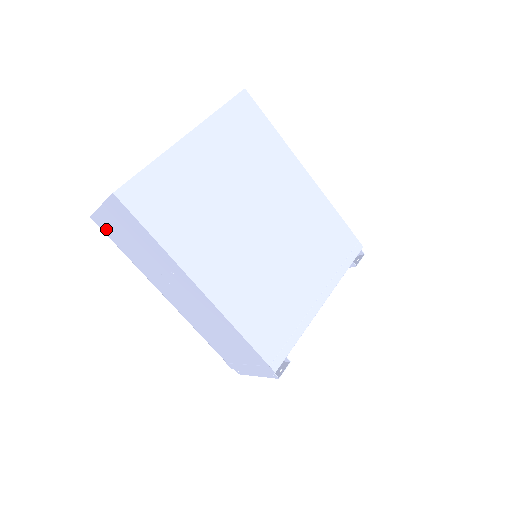
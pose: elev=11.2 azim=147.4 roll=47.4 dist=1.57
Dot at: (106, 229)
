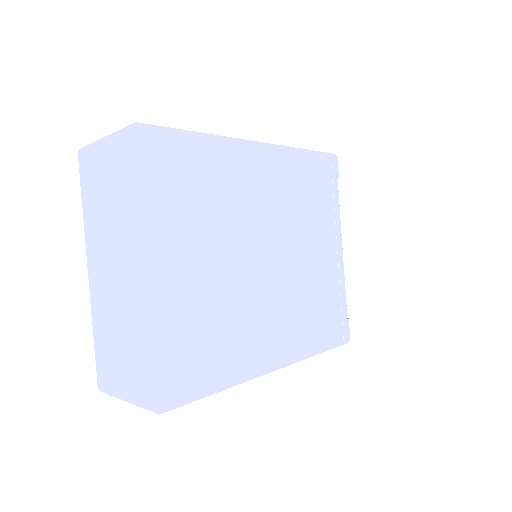
Dot at: occluded
